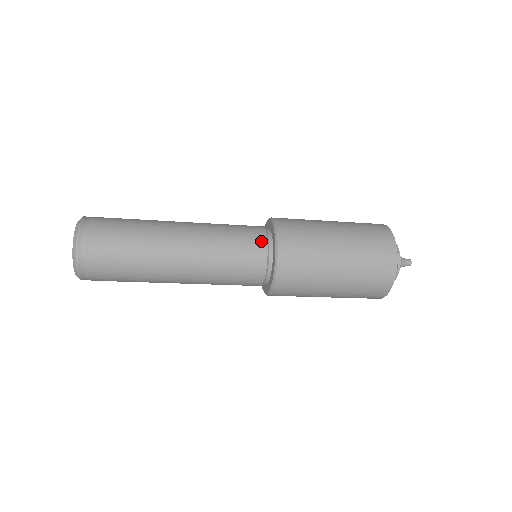
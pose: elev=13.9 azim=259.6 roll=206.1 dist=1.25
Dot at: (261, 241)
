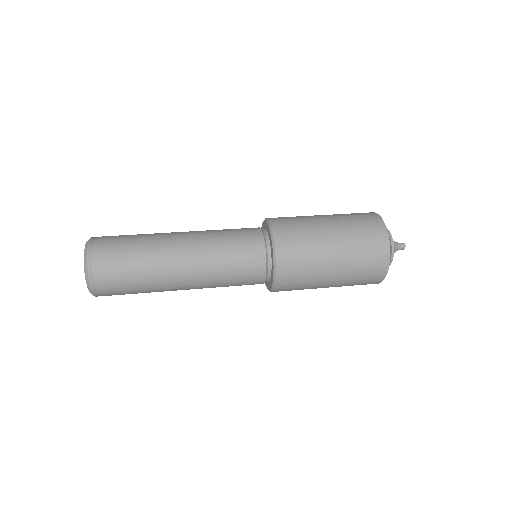
Dot at: (259, 245)
